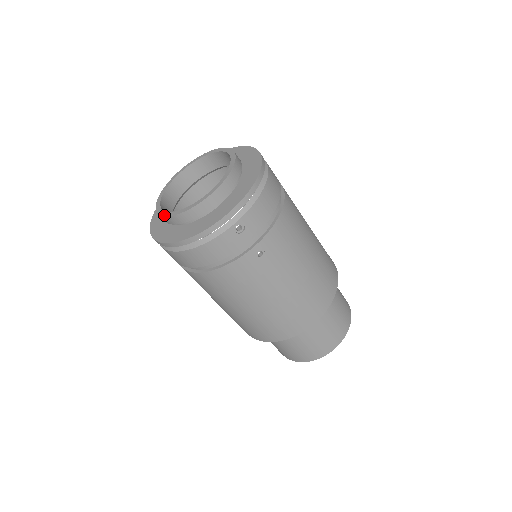
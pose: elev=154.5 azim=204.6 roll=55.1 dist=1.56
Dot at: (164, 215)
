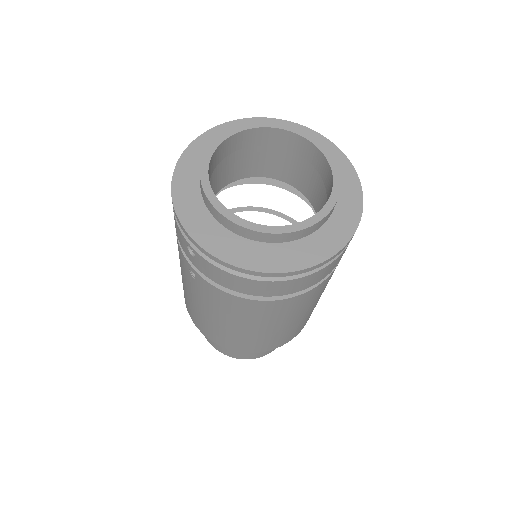
Dot at: (273, 232)
